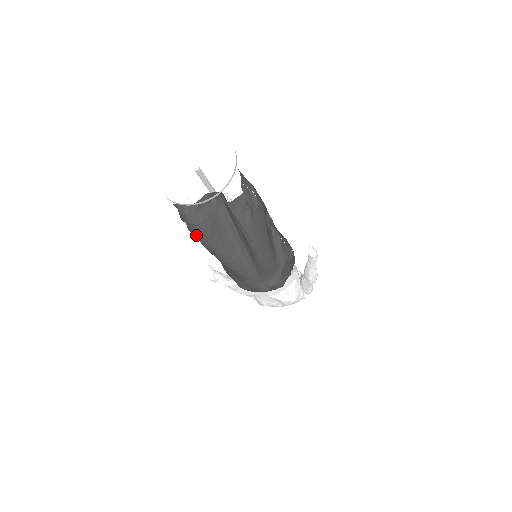
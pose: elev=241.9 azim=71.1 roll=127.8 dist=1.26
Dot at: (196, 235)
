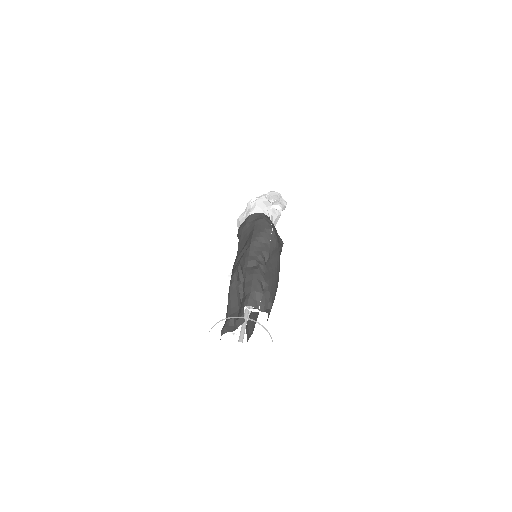
Dot at: occluded
